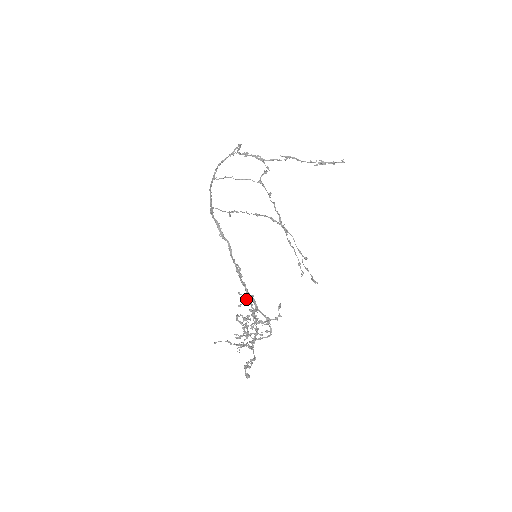
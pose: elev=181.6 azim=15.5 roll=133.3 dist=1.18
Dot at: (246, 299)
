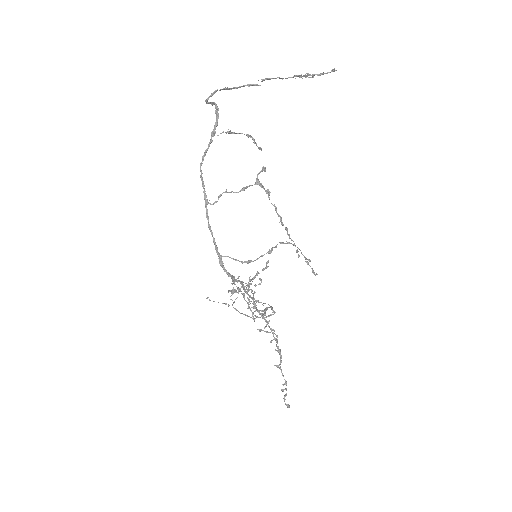
Dot at: occluded
